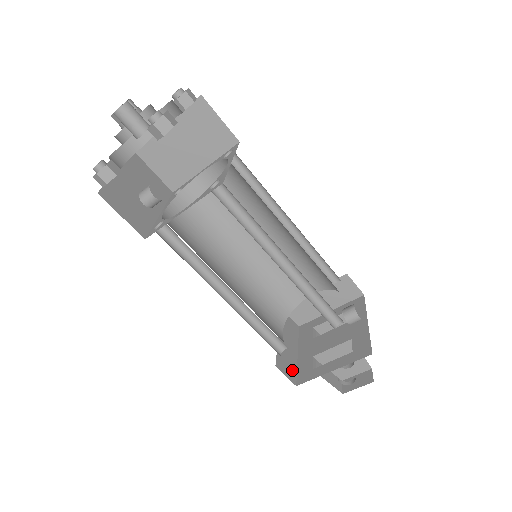
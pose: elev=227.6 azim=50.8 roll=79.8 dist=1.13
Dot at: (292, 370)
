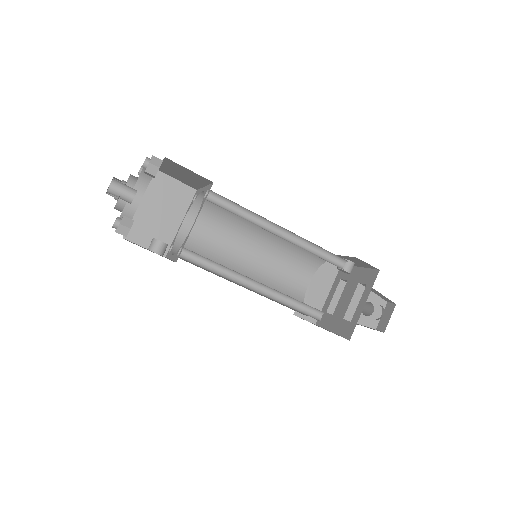
Dot at: occluded
